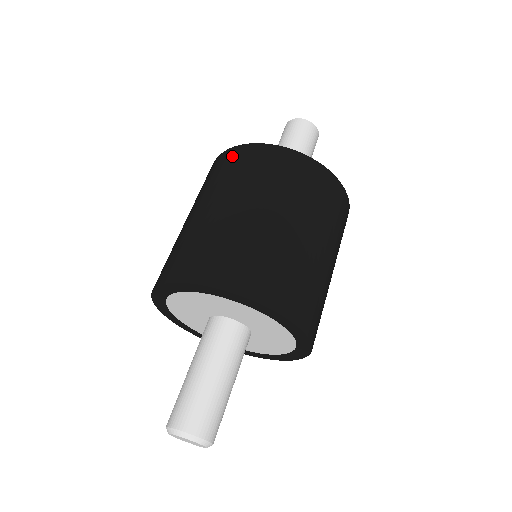
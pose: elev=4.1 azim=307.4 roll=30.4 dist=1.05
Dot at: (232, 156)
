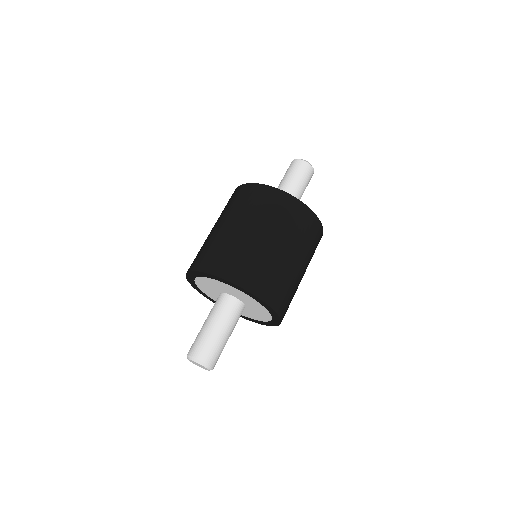
Dot at: (237, 192)
